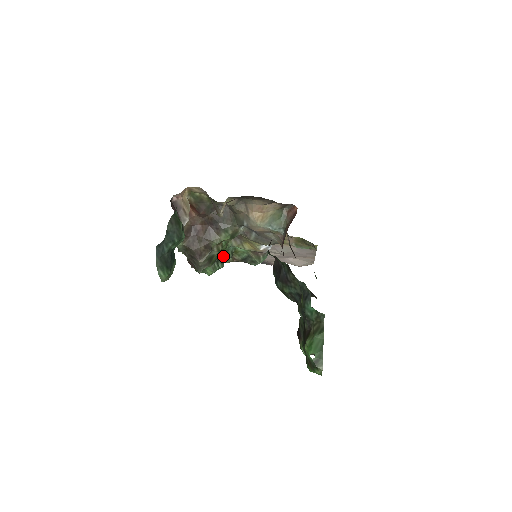
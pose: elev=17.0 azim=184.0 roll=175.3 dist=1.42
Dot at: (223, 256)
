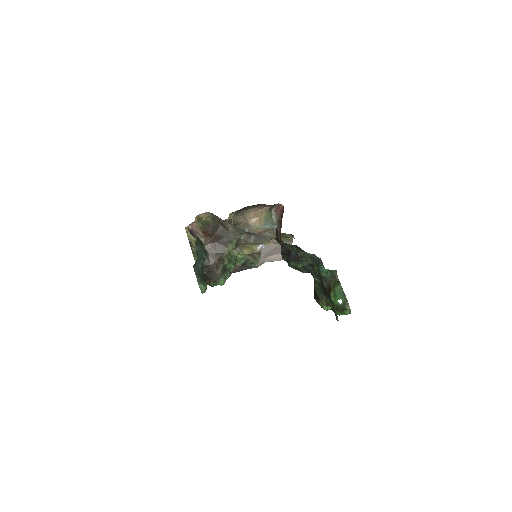
Dot at: (229, 265)
